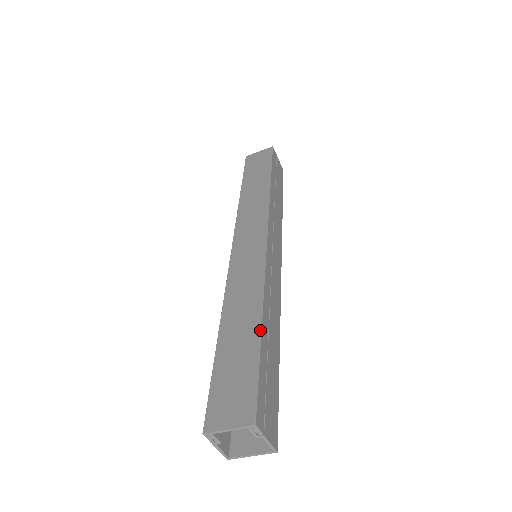
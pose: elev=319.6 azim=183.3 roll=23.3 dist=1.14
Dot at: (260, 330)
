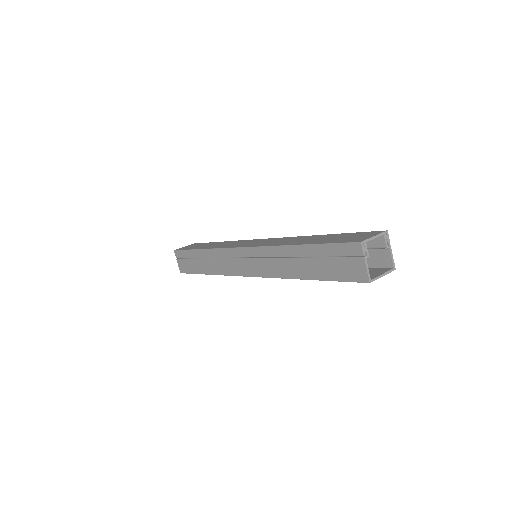
Dot at: (327, 234)
